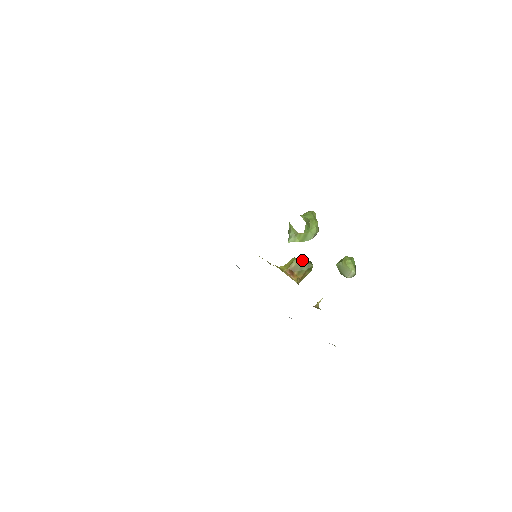
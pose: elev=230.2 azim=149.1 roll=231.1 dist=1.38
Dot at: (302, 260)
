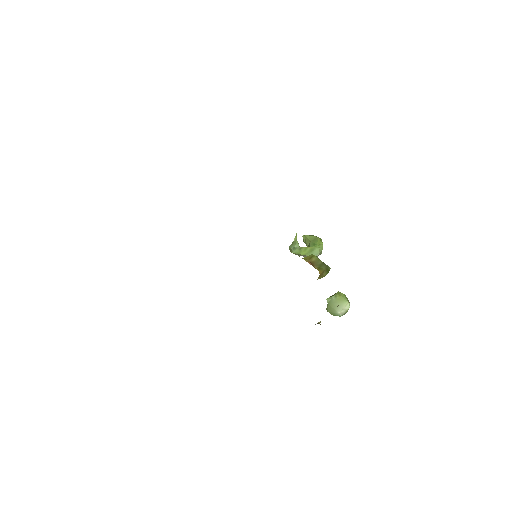
Dot at: occluded
